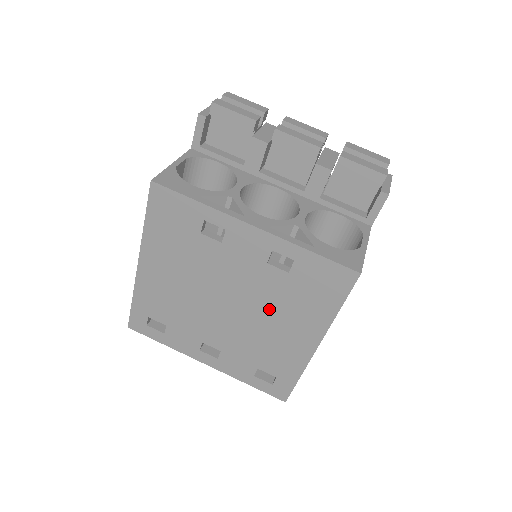
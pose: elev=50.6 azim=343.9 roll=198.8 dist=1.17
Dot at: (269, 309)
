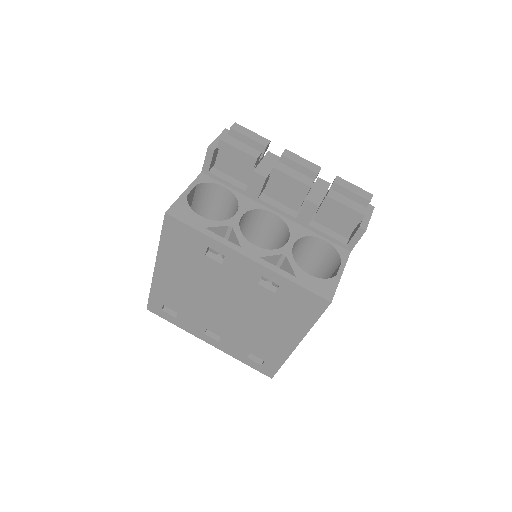
Dot at: (259, 315)
